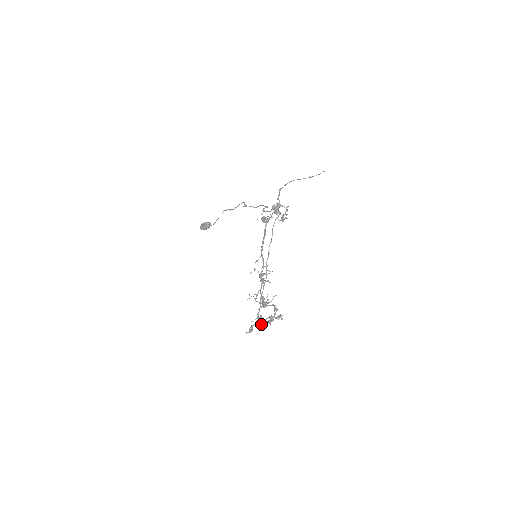
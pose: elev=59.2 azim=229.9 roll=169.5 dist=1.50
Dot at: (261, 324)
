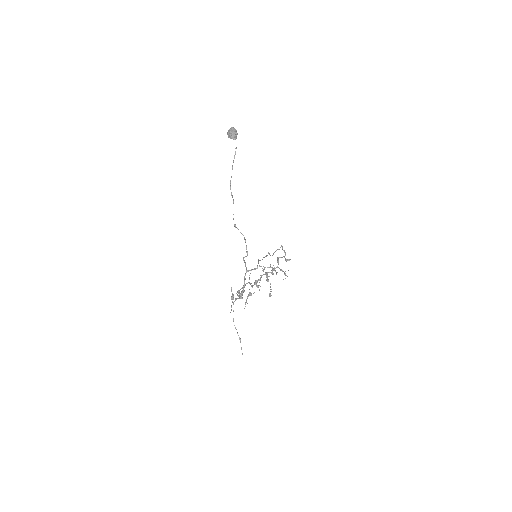
Dot at: occluded
